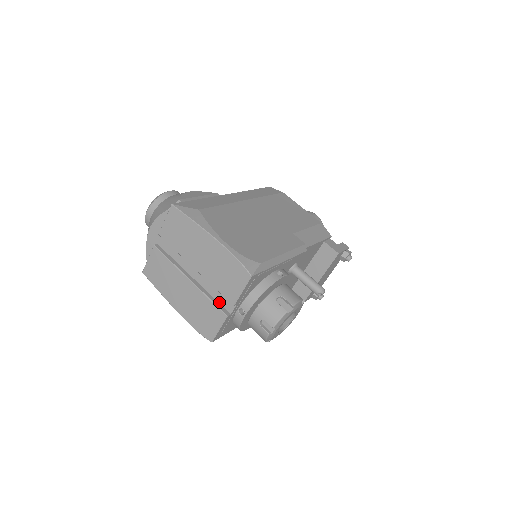
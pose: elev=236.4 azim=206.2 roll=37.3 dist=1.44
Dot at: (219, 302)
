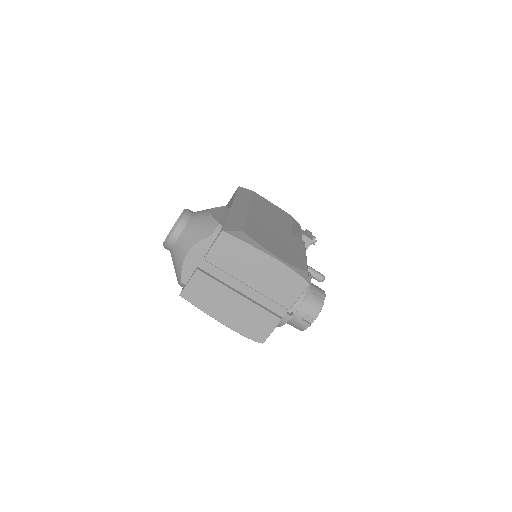
Dot at: (270, 309)
